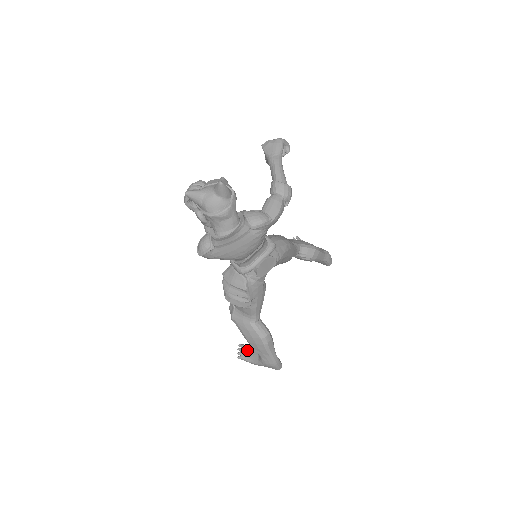
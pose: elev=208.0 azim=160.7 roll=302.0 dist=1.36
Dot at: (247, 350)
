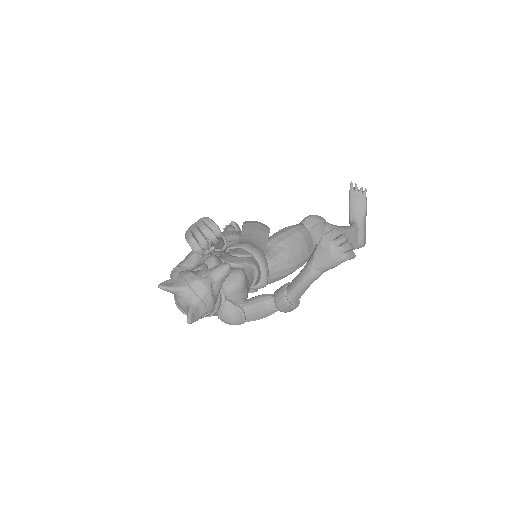
Dot at: occluded
